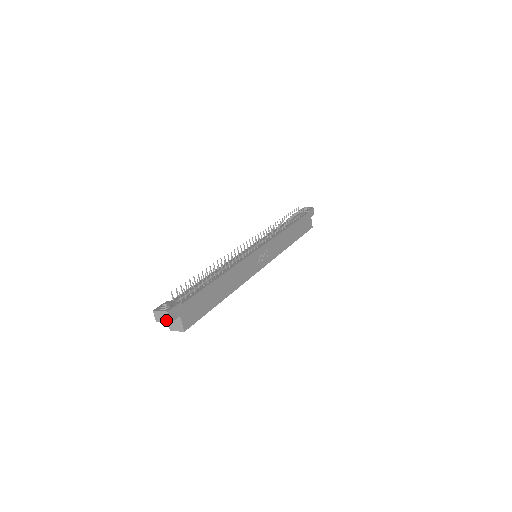
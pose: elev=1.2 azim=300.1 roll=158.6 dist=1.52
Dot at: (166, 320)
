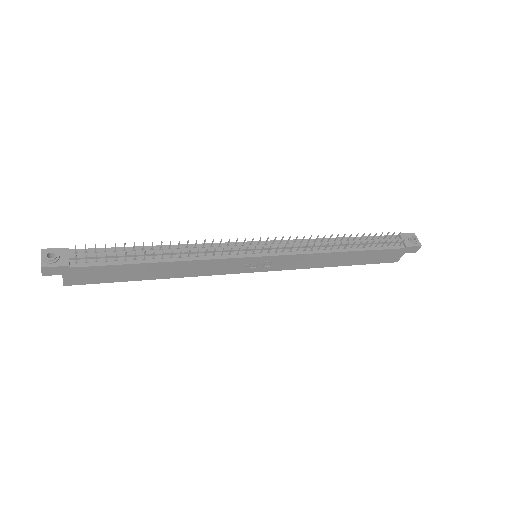
Dot at: (42, 269)
